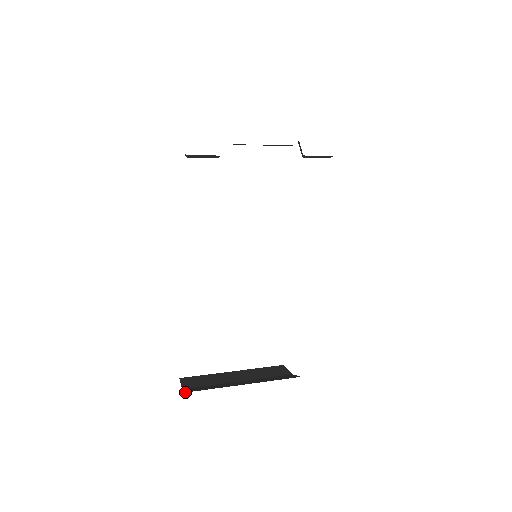
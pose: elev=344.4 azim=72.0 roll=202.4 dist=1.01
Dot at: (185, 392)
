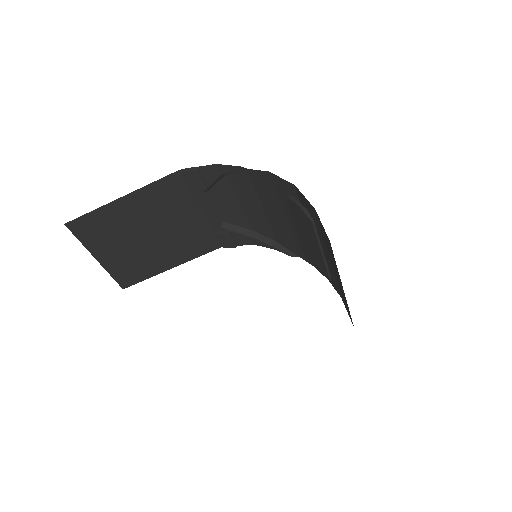
Dot at: occluded
